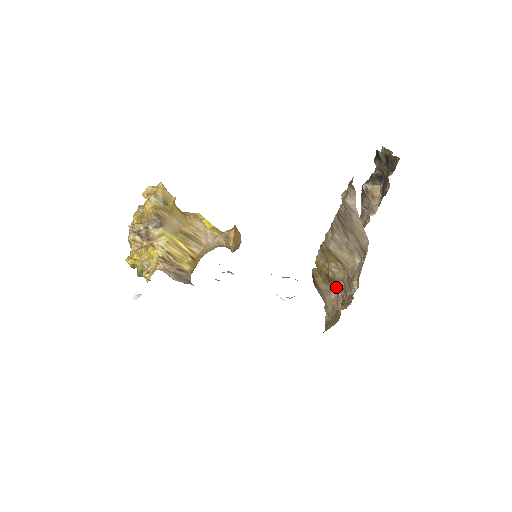
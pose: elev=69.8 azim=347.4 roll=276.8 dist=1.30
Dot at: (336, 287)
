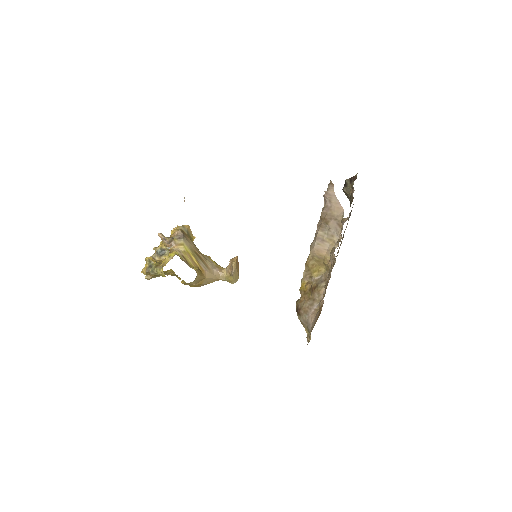
Dot at: (318, 294)
